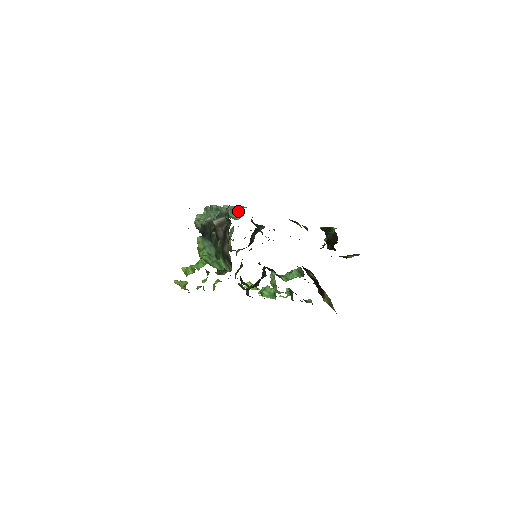
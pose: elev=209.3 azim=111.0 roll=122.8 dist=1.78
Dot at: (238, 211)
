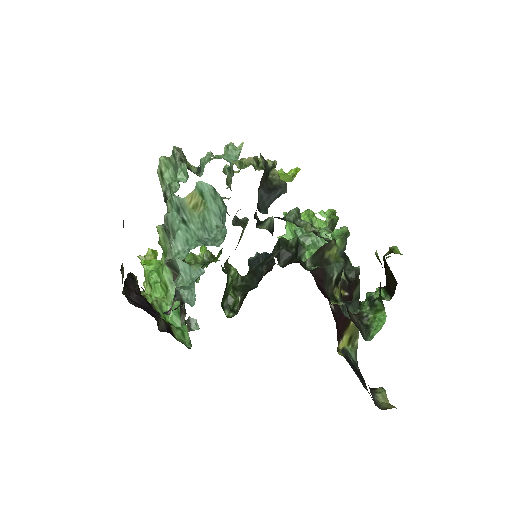
Dot at: (223, 202)
